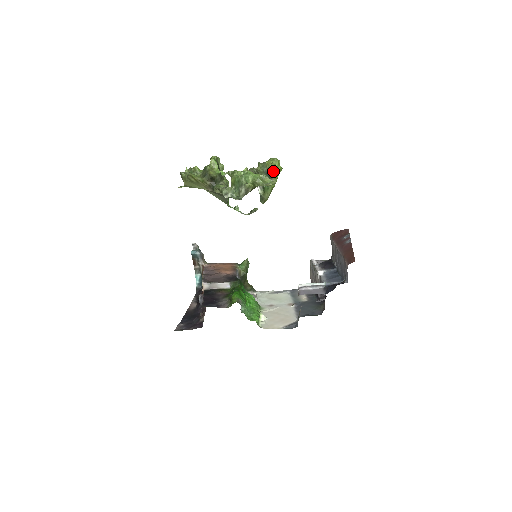
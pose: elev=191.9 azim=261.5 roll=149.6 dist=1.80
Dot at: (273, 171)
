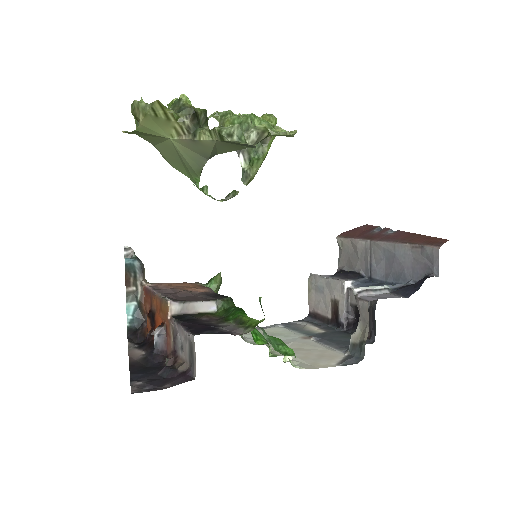
Dot at: occluded
